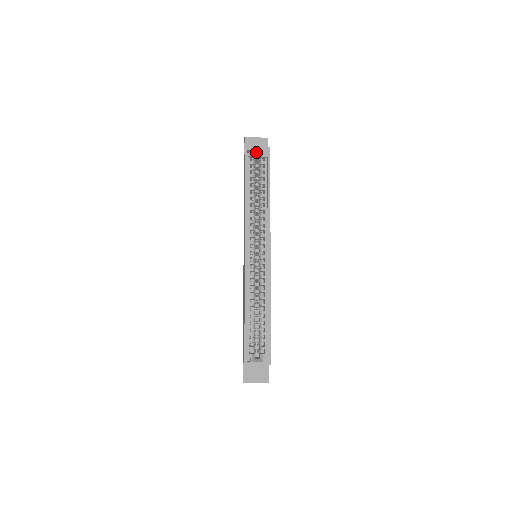
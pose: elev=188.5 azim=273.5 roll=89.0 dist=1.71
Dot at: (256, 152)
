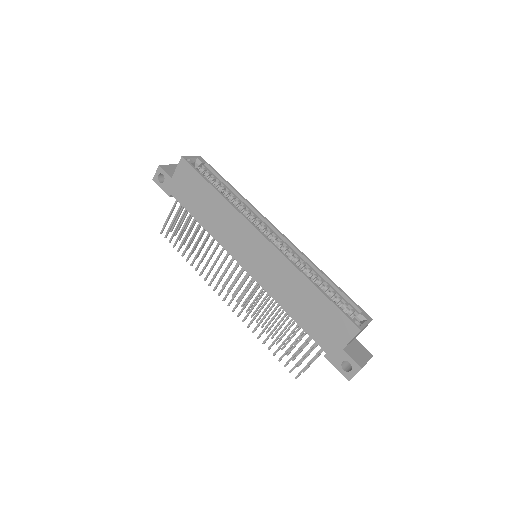
Dot at: occluded
